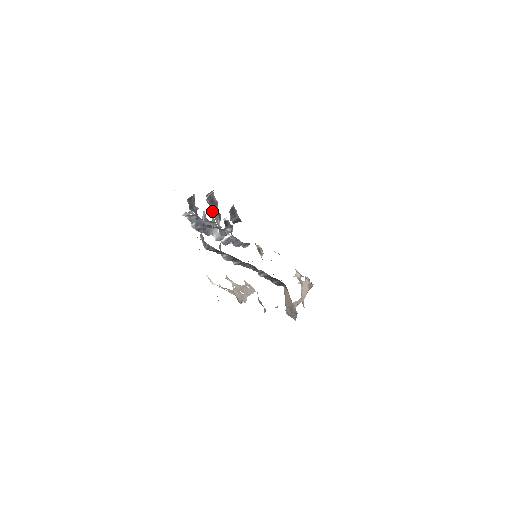
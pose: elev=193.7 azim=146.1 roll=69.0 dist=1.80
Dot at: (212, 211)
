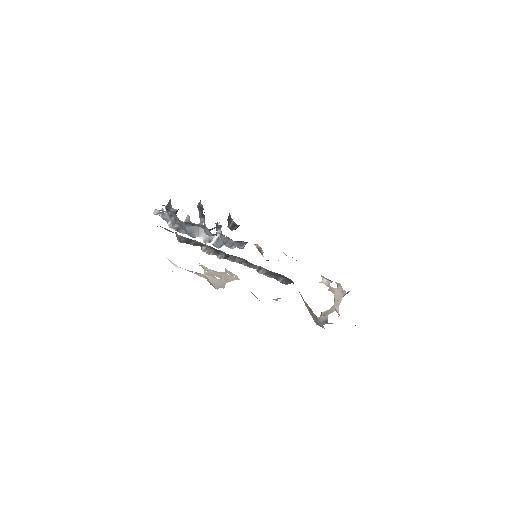
Dot at: (199, 216)
